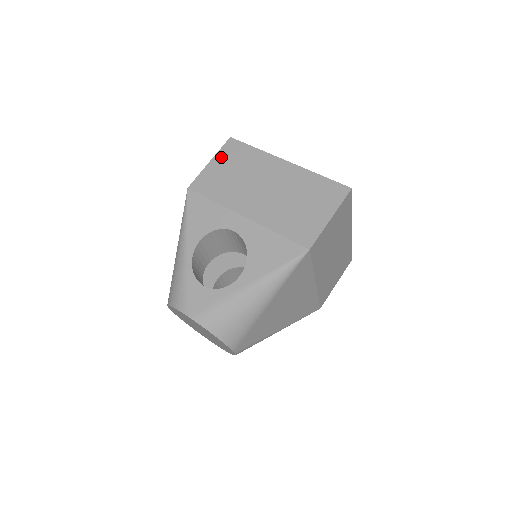
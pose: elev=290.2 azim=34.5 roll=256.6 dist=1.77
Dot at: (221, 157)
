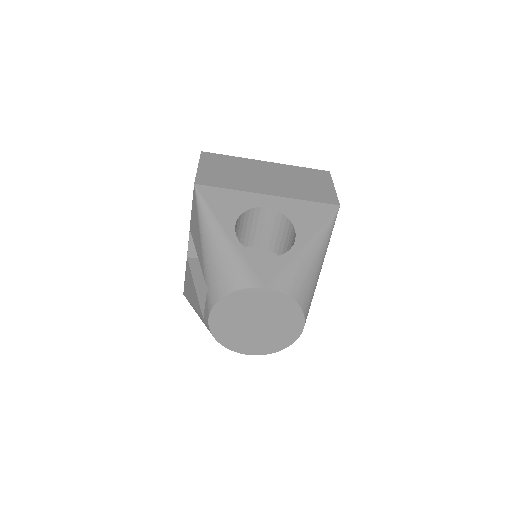
Dot at: (206, 163)
